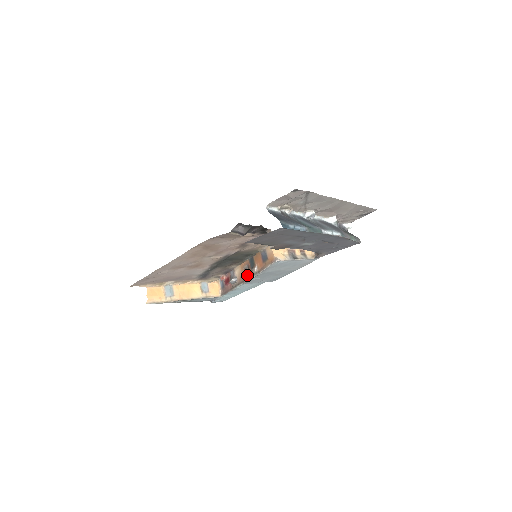
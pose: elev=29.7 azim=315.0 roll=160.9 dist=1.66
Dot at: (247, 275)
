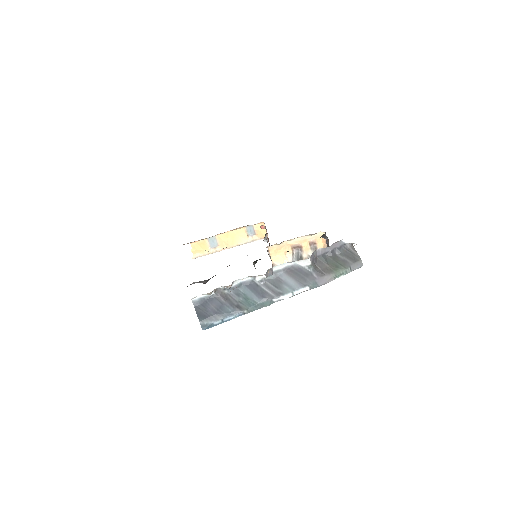
Dot at: occluded
